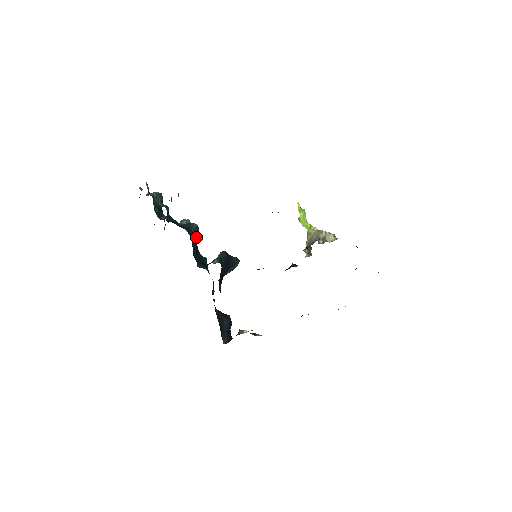
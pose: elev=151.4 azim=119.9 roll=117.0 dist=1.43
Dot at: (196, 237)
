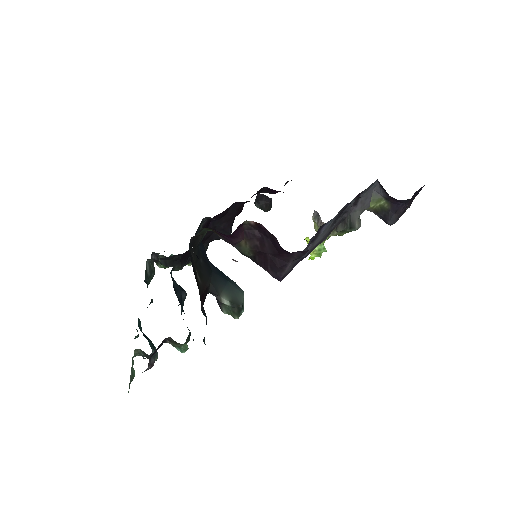
Dot at: (181, 290)
